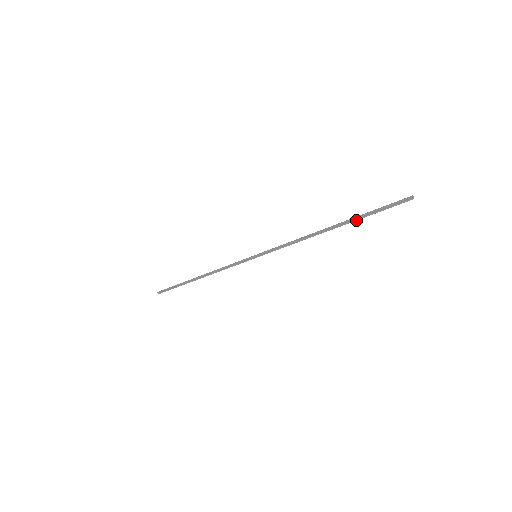
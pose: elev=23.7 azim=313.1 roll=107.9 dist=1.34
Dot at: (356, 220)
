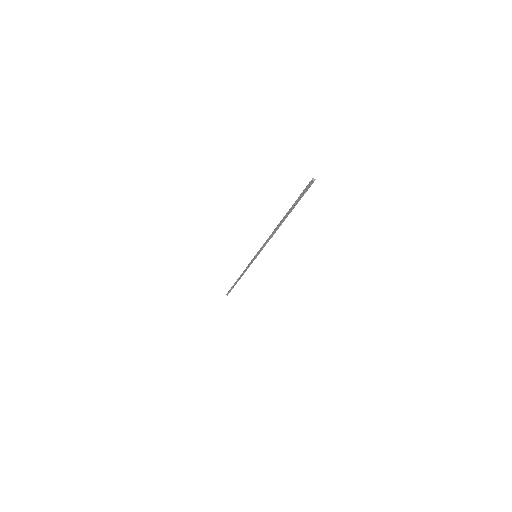
Dot at: (291, 211)
